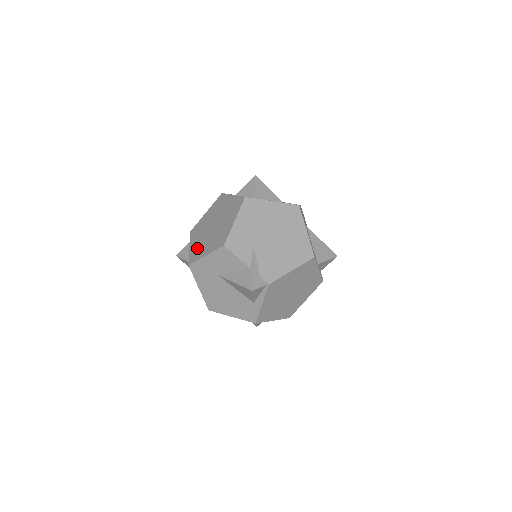
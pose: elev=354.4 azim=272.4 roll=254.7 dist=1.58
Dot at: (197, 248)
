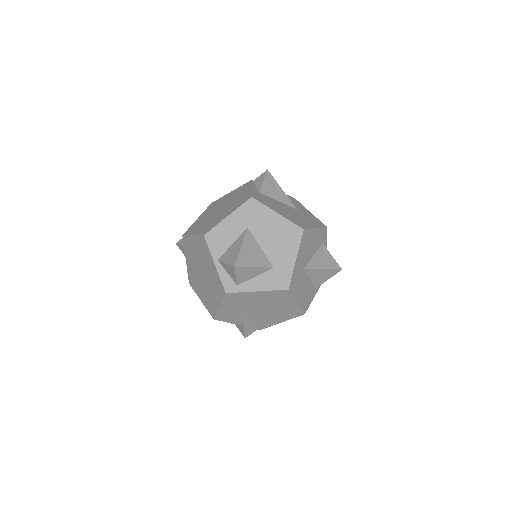
Dot at: (192, 277)
